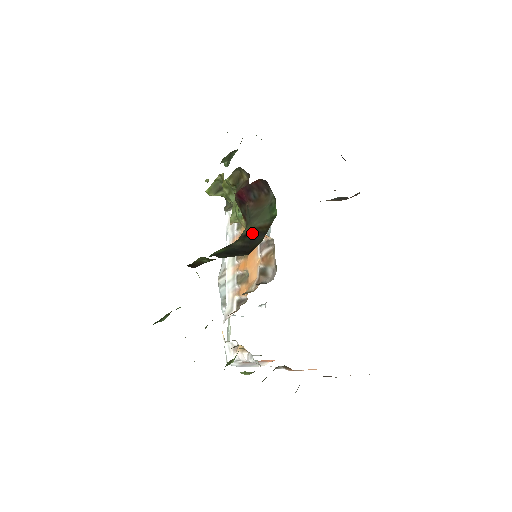
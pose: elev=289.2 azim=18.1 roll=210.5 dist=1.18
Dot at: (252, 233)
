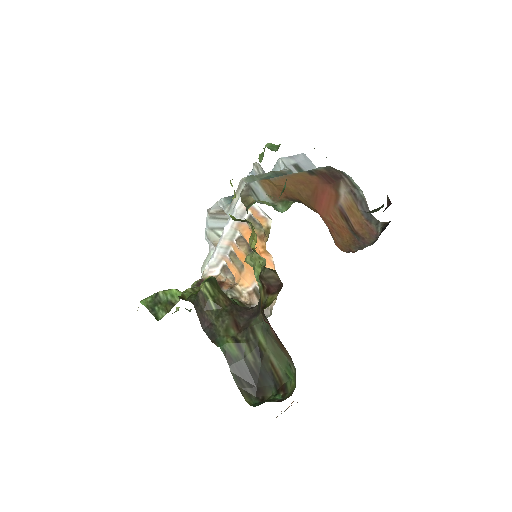
Dot at: (265, 362)
